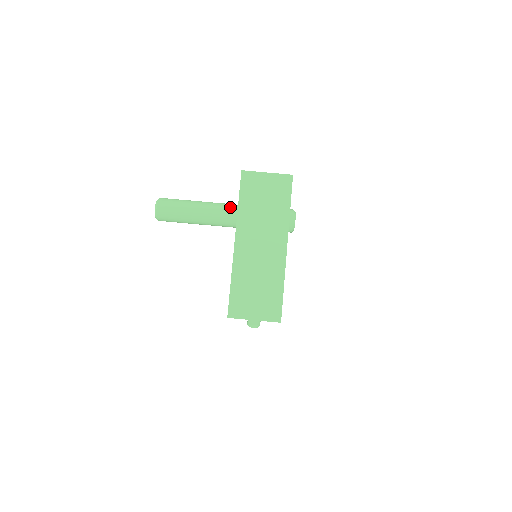
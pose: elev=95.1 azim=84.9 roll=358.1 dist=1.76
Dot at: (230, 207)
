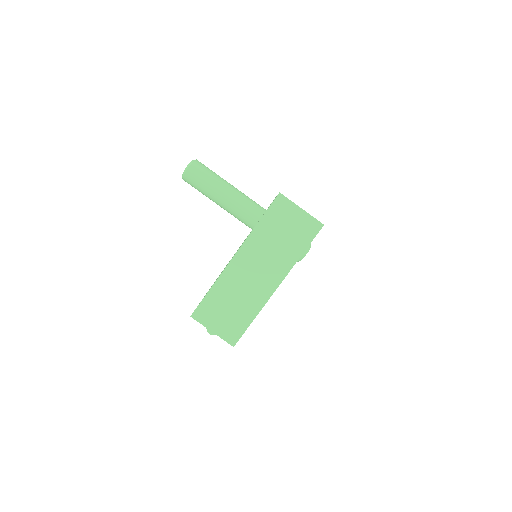
Dot at: (254, 208)
